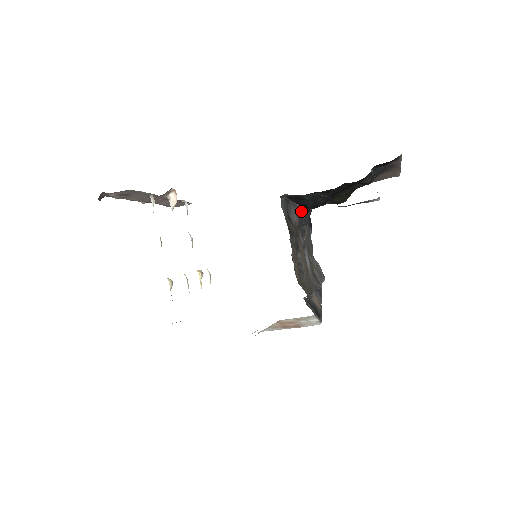
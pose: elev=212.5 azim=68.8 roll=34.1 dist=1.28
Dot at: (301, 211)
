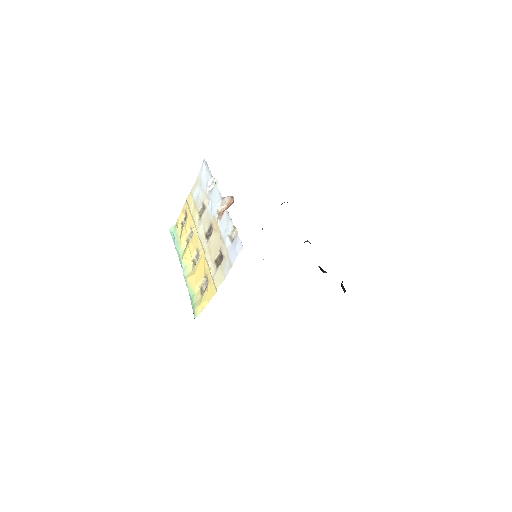
Dot at: occluded
